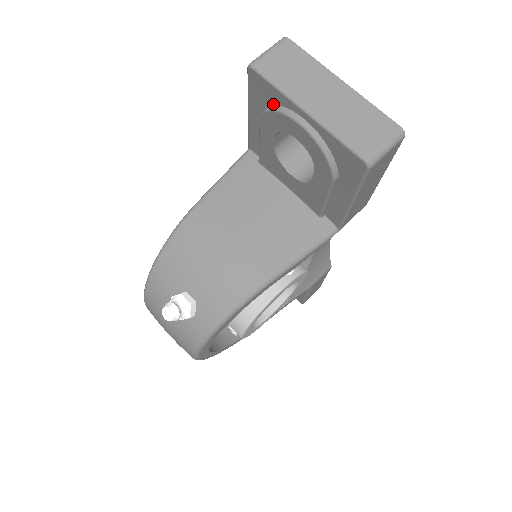
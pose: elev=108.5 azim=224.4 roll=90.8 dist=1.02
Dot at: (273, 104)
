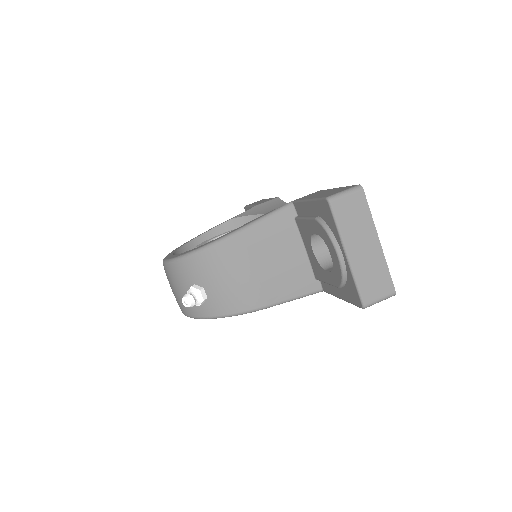
Dot at: (329, 225)
